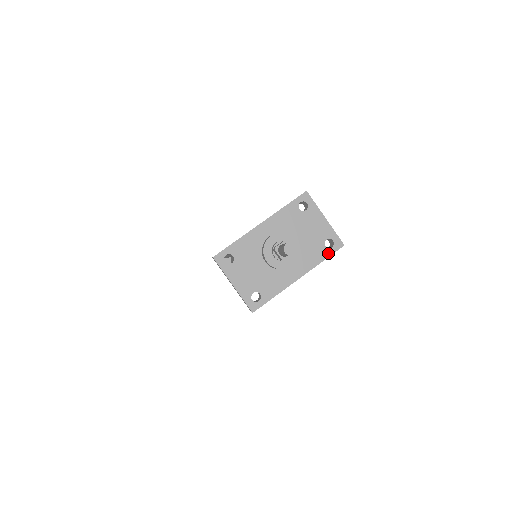
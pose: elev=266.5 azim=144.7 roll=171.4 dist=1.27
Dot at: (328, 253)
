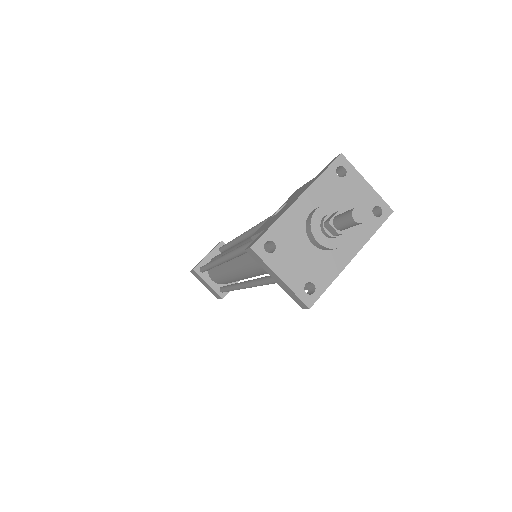
Dot at: (378, 223)
